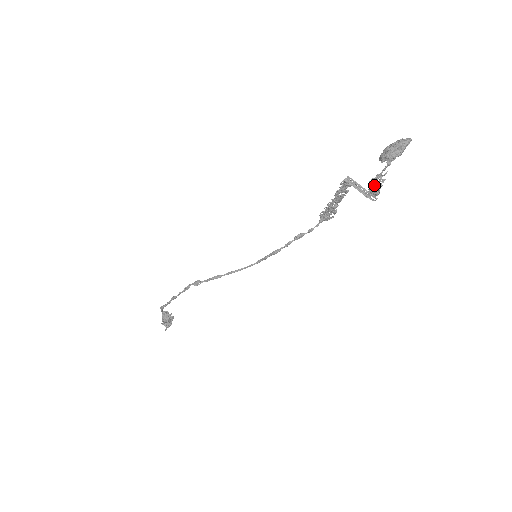
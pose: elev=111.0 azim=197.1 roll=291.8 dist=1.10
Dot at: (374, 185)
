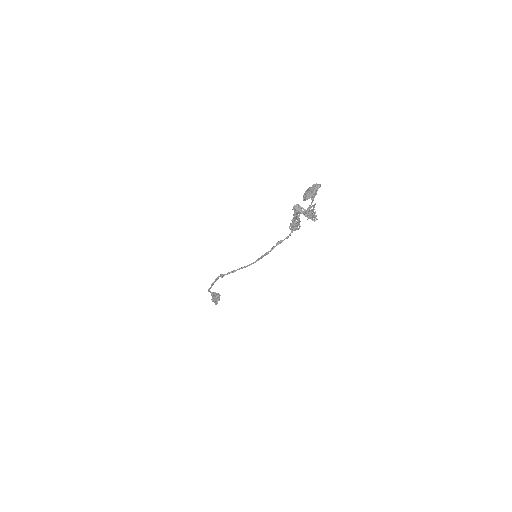
Dot at: (309, 213)
